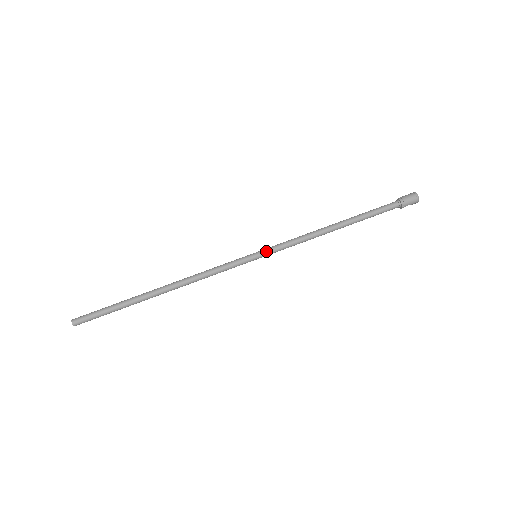
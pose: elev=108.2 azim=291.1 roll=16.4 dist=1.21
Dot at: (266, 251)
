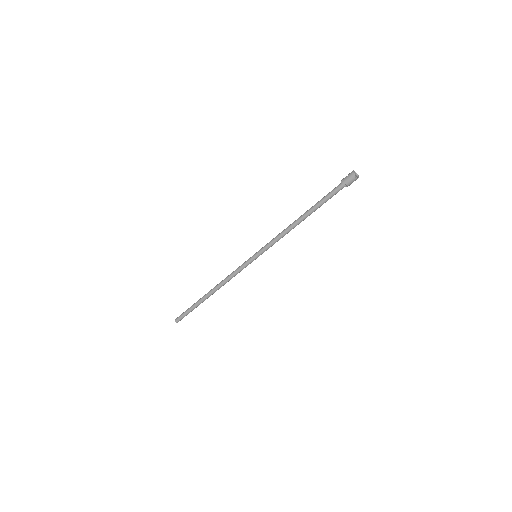
Dot at: occluded
